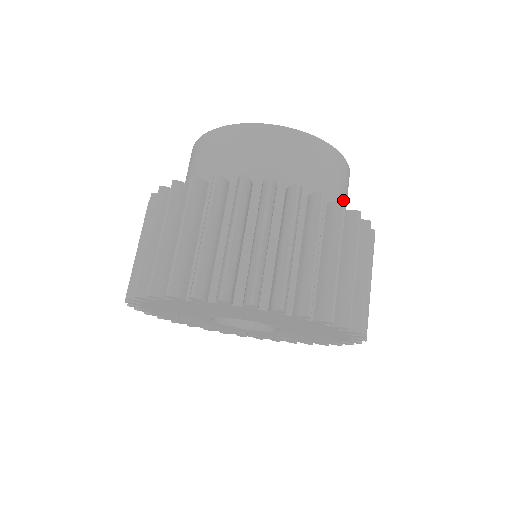
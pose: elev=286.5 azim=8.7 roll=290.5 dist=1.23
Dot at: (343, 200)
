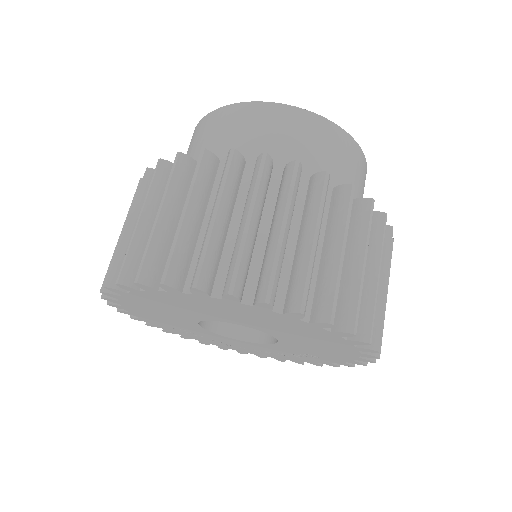
Dot at: (336, 172)
